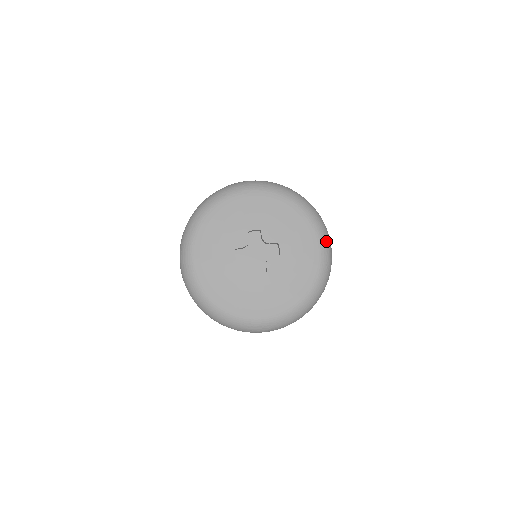
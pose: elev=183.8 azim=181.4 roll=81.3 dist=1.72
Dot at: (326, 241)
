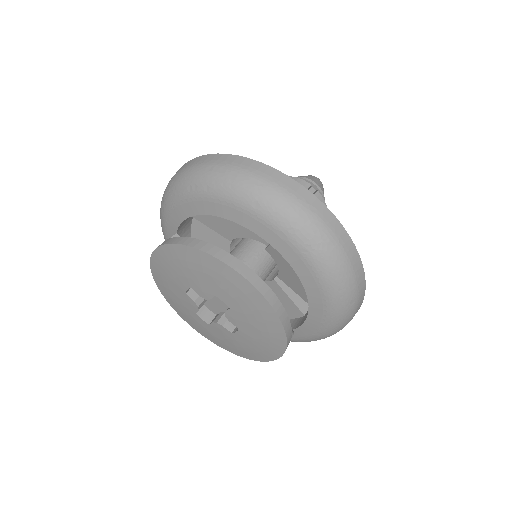
Dot at: (324, 337)
